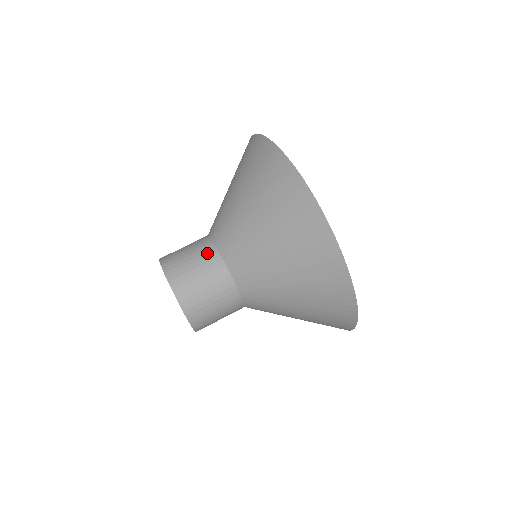
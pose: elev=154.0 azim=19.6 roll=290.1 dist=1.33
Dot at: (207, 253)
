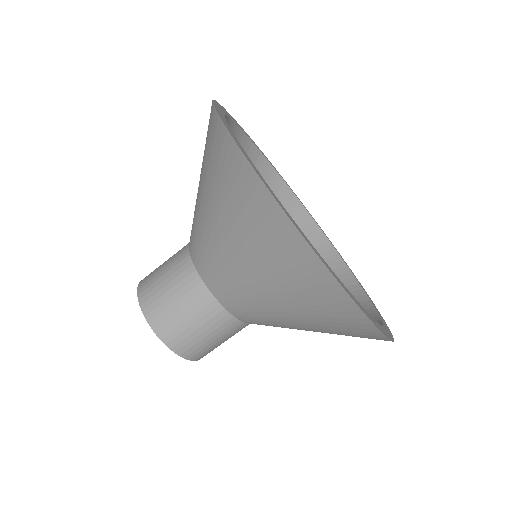
Dot at: (179, 253)
